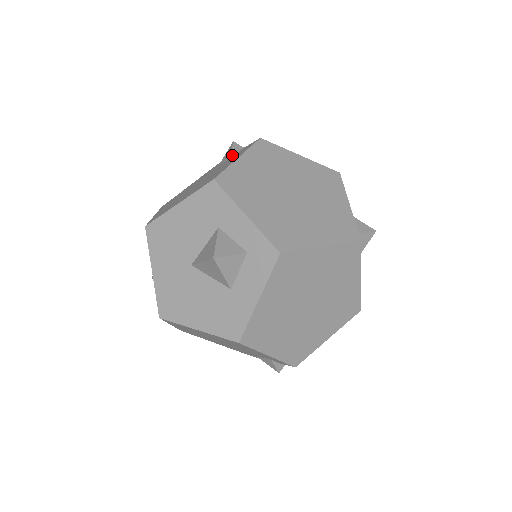
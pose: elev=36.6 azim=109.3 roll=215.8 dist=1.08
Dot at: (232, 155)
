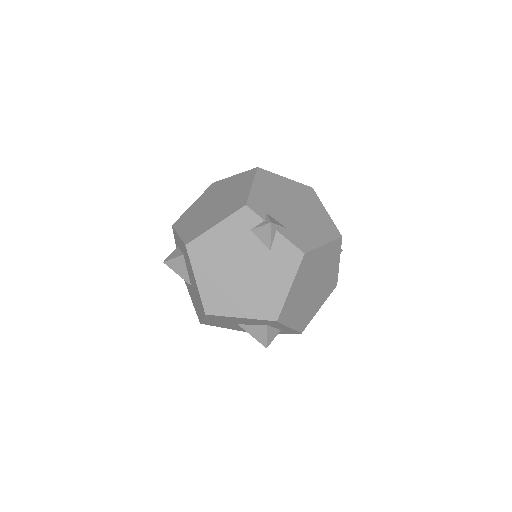
Dot at: (271, 244)
